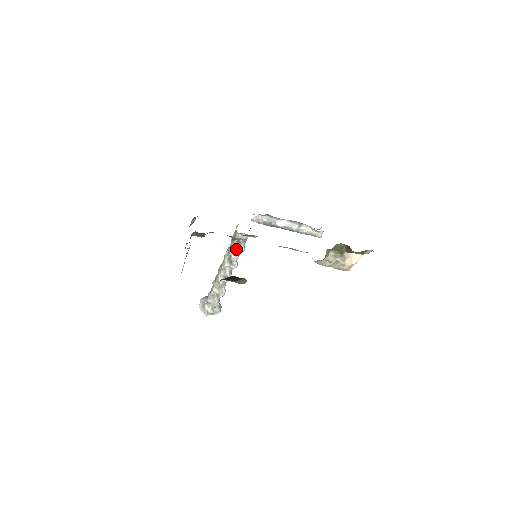
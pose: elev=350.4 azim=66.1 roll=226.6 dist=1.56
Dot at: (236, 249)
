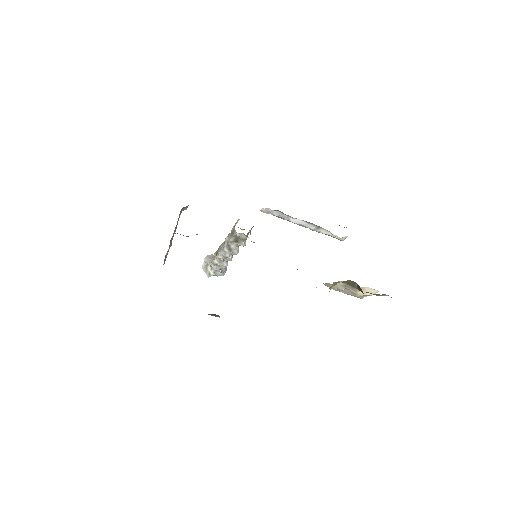
Dot at: (235, 242)
